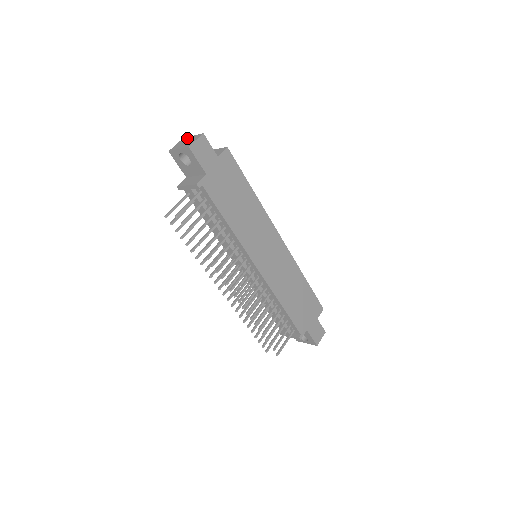
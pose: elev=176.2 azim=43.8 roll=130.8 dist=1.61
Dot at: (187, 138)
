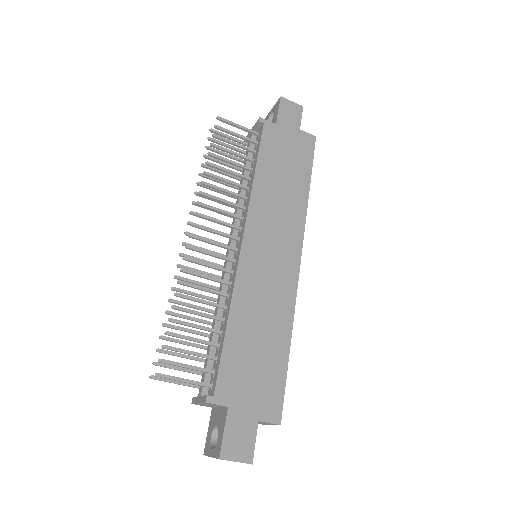
Dot at: occluded
